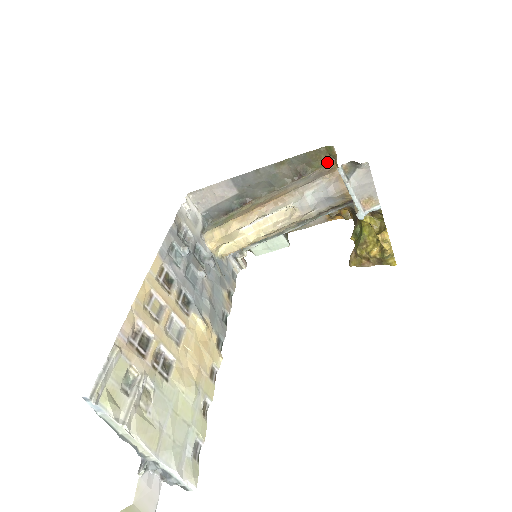
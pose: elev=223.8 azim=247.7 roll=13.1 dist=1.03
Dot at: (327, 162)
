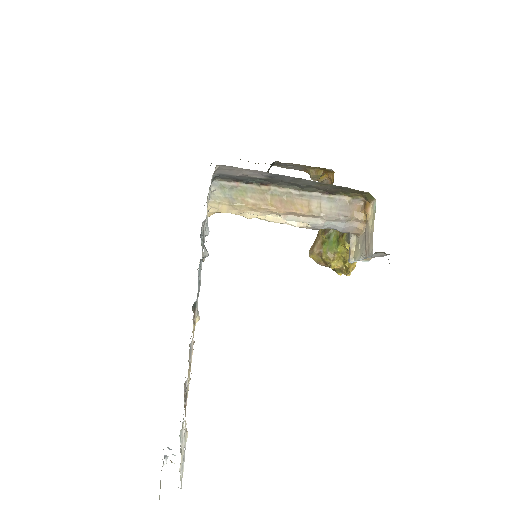
Dot at: (358, 197)
